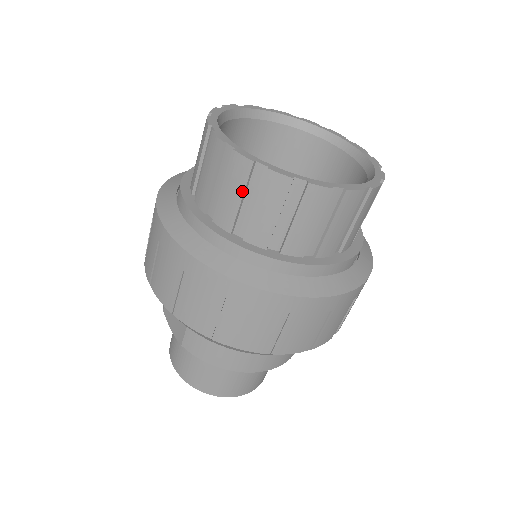
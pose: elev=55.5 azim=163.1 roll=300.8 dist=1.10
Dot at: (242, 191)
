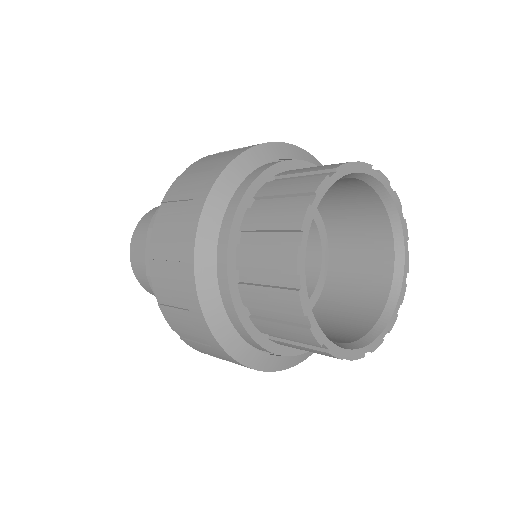
Dot at: (278, 310)
